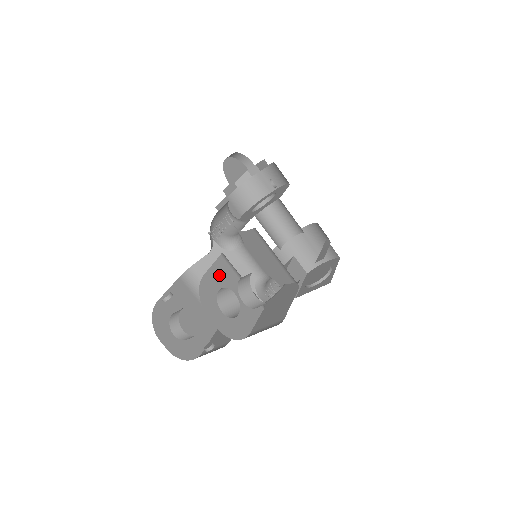
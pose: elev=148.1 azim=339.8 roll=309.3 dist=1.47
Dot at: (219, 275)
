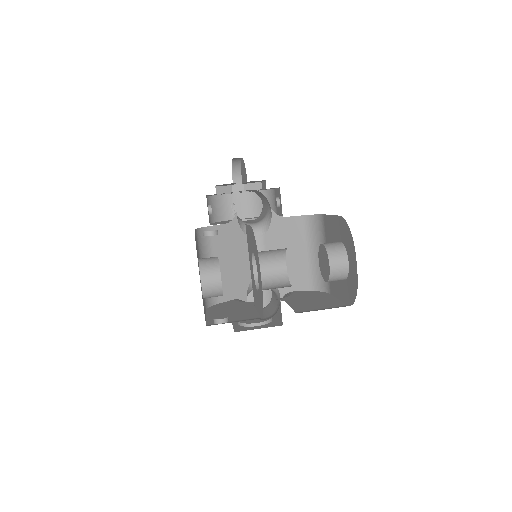
Dot at: occluded
